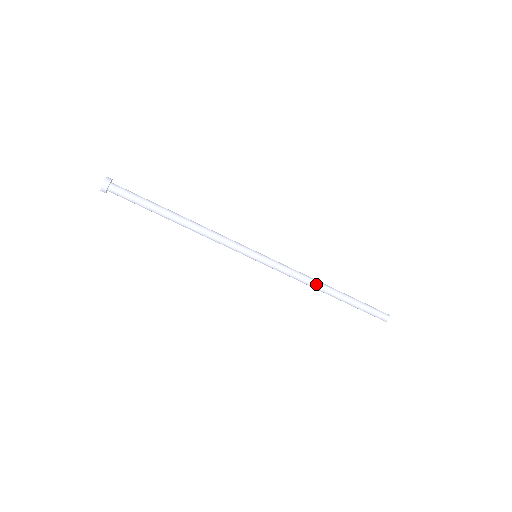
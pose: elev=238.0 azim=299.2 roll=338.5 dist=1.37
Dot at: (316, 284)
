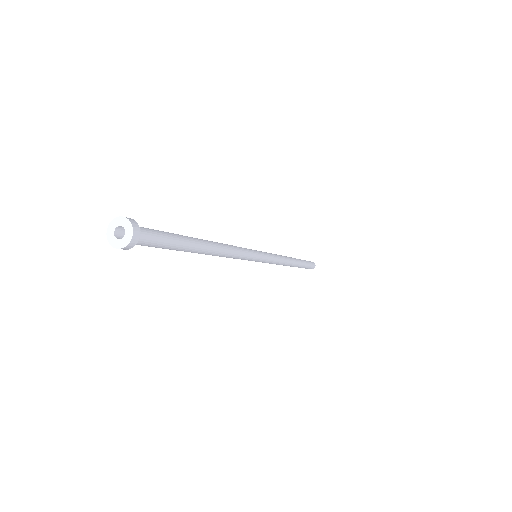
Dot at: (284, 265)
